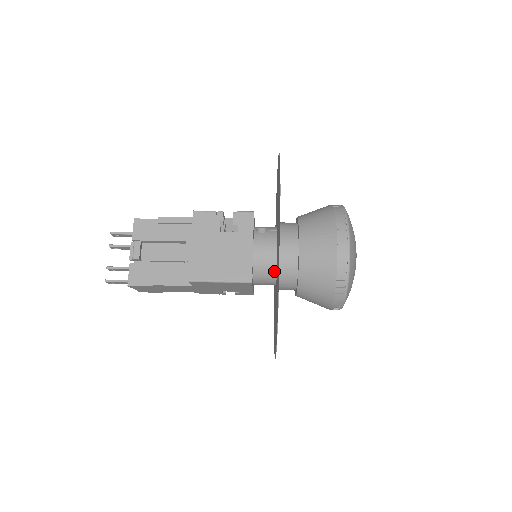
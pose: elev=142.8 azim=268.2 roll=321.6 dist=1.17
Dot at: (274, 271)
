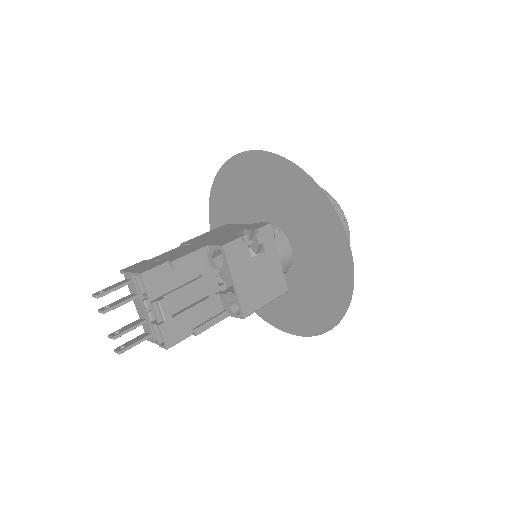
Dot at: (289, 269)
